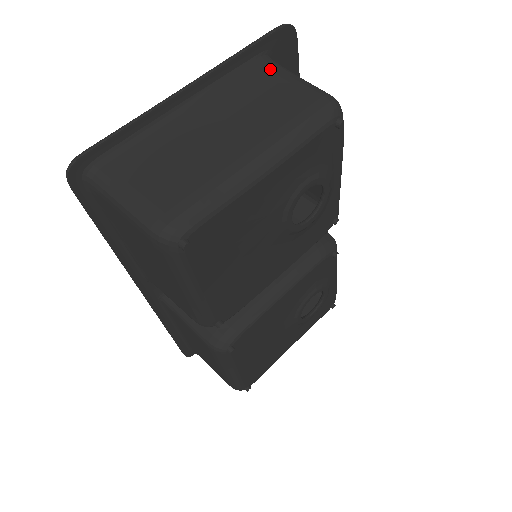
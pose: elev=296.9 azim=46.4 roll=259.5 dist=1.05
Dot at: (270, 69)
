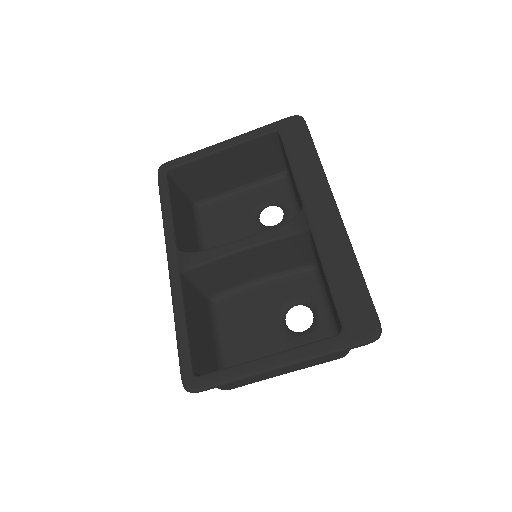
Dot at: occluded
